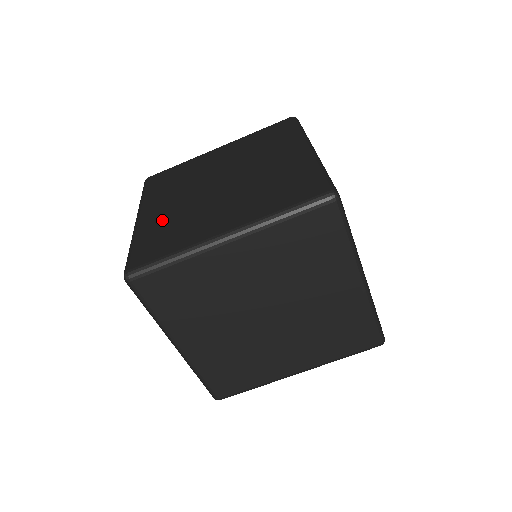
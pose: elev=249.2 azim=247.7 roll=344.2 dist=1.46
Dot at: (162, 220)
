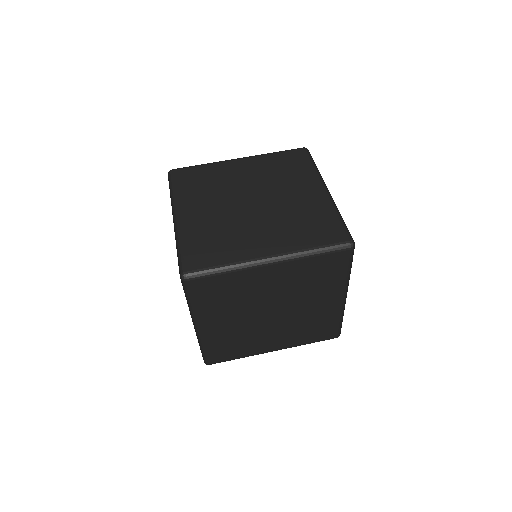
Dot at: (204, 226)
